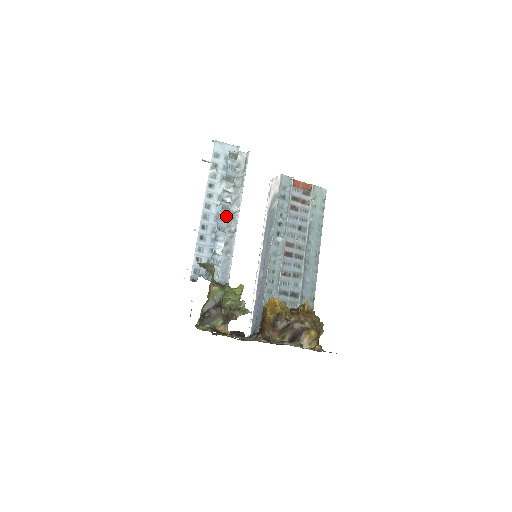
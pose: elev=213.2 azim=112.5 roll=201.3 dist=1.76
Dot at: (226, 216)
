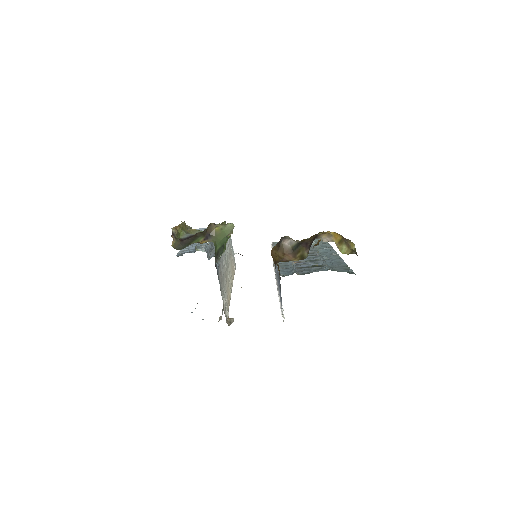
Dot at: occluded
